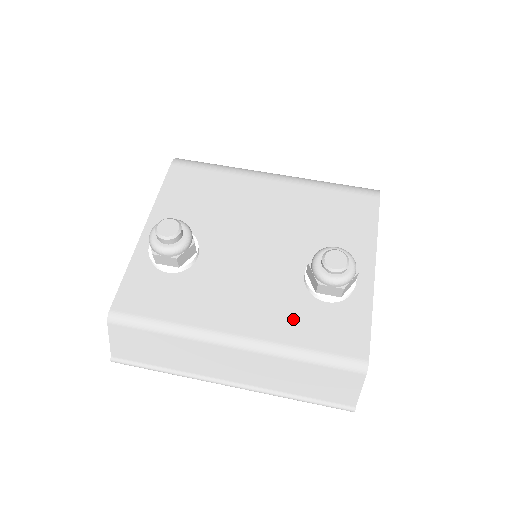
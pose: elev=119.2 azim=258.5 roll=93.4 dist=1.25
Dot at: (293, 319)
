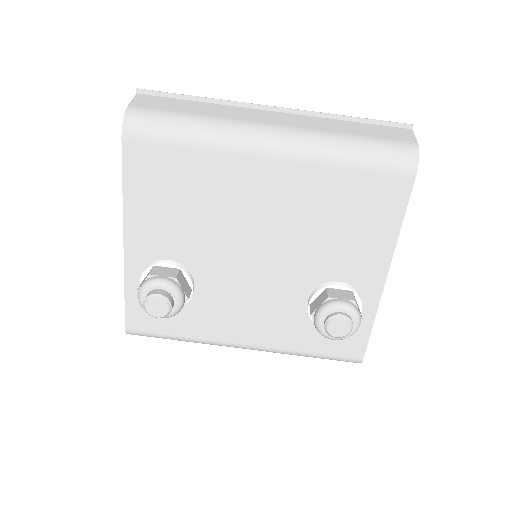
Dot at: (297, 330)
